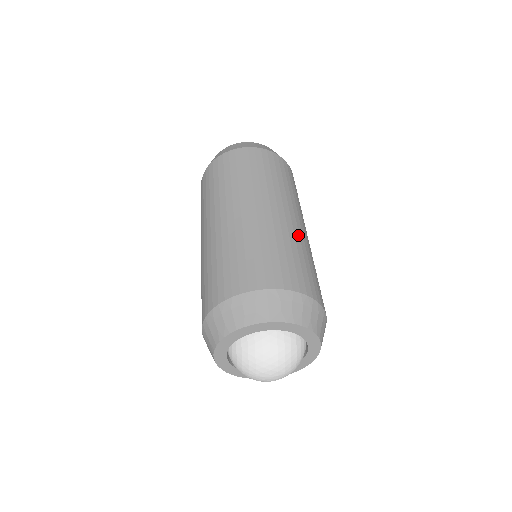
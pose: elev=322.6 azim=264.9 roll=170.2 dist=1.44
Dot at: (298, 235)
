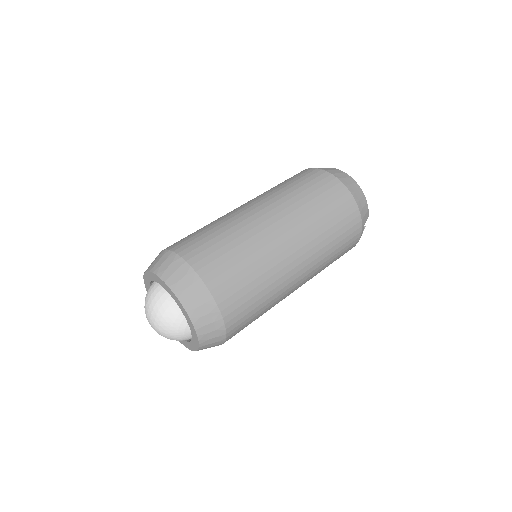
Dot at: (273, 256)
